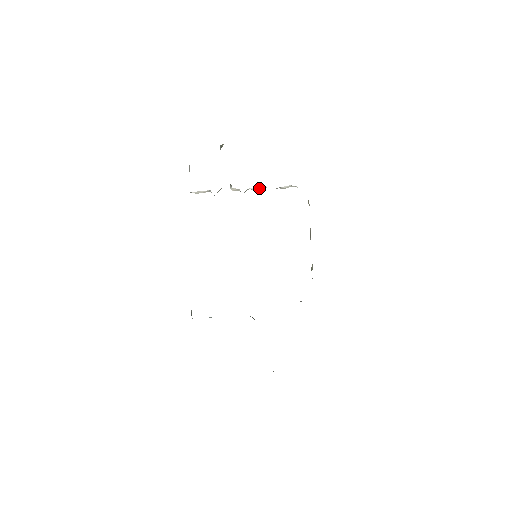
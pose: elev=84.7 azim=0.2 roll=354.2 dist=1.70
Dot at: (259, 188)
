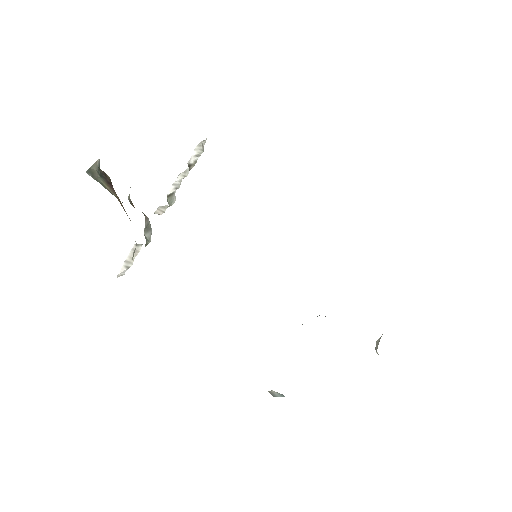
Dot at: (178, 181)
